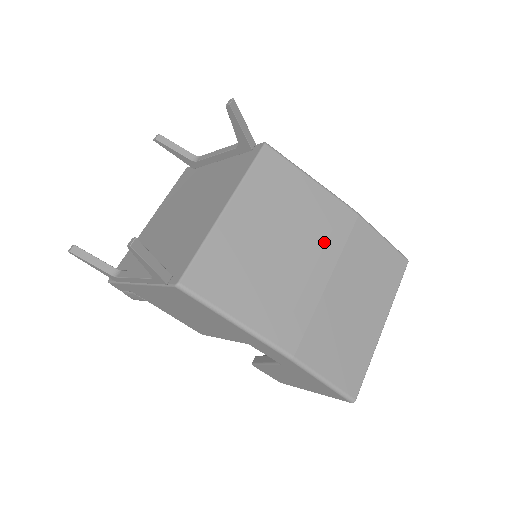
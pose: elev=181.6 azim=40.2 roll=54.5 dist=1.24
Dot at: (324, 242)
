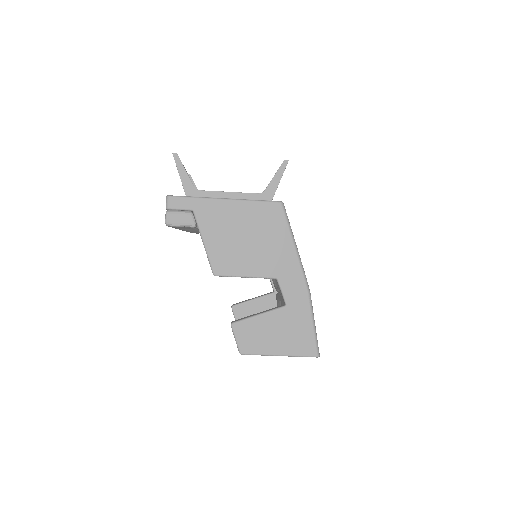
Dot at: occluded
